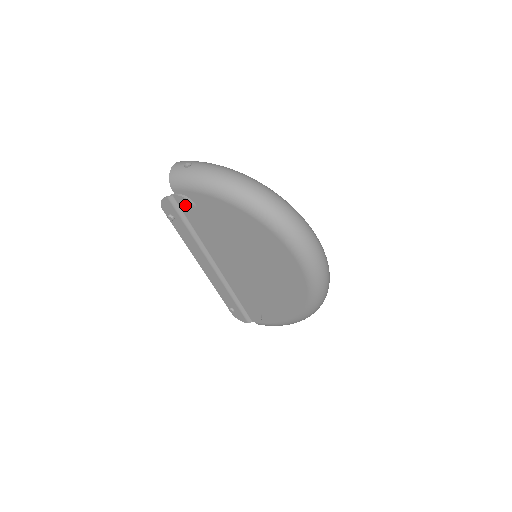
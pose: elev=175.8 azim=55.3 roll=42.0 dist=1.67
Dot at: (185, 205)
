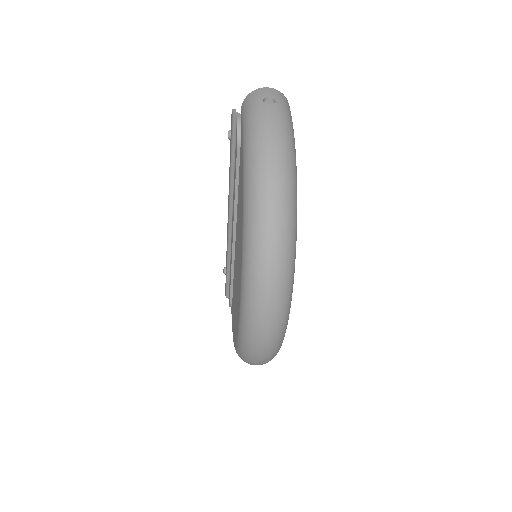
Dot at: occluded
